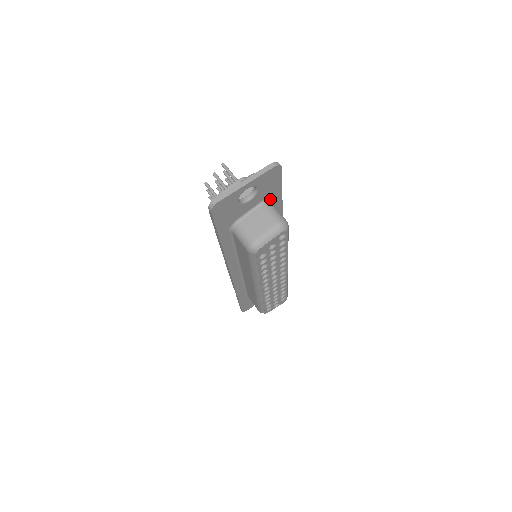
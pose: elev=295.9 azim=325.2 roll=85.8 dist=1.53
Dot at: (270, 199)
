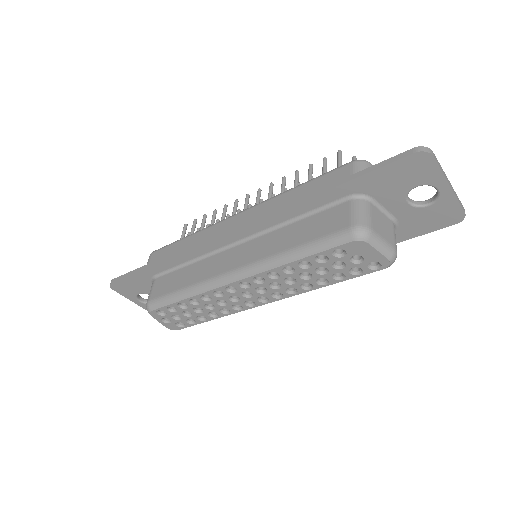
Dot at: occluded
